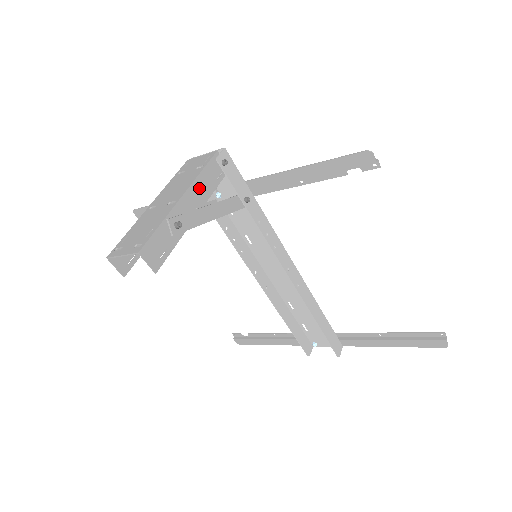
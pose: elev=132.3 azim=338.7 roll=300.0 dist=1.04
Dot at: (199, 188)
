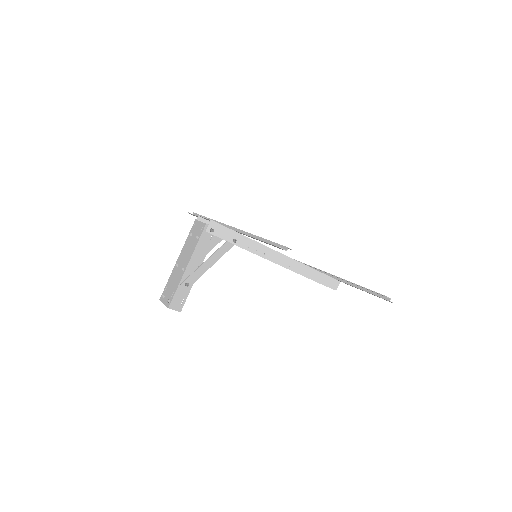
Dot at: (197, 255)
